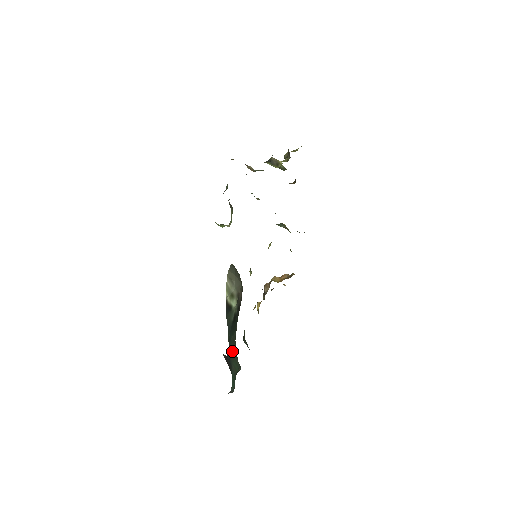
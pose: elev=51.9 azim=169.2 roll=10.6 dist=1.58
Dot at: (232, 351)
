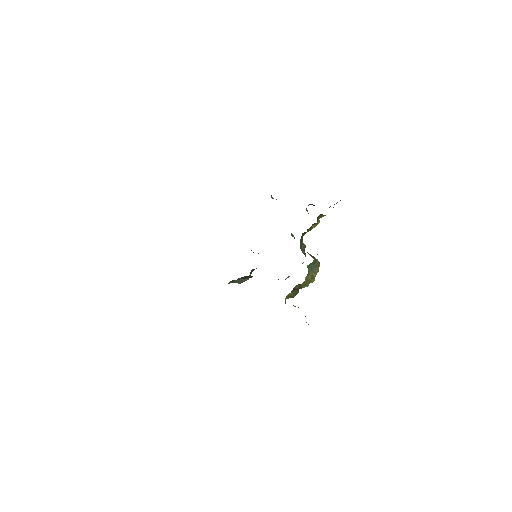
Dot at: occluded
